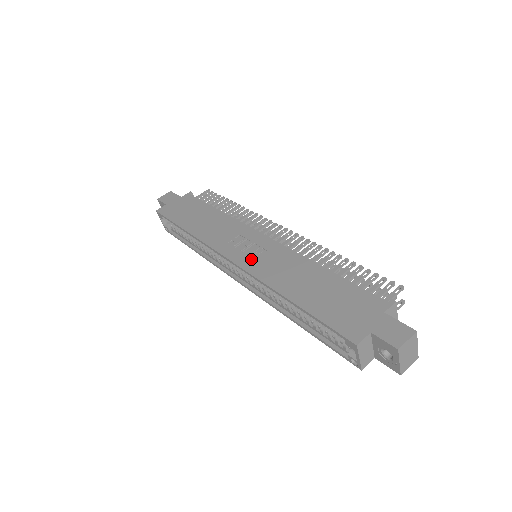
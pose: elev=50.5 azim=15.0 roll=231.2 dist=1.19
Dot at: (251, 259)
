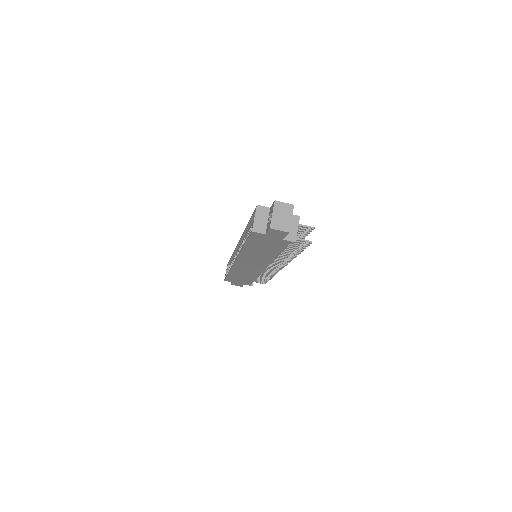
Dot at: occluded
